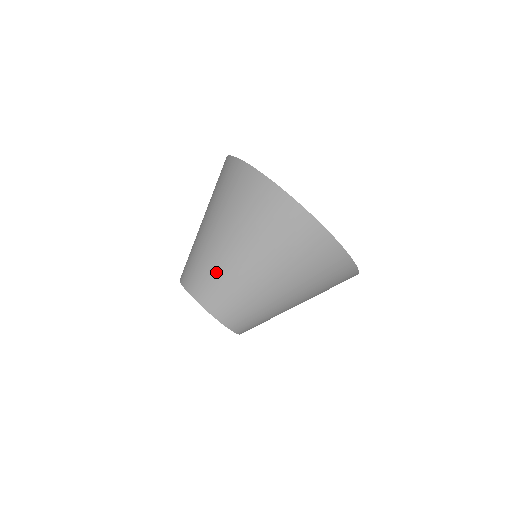
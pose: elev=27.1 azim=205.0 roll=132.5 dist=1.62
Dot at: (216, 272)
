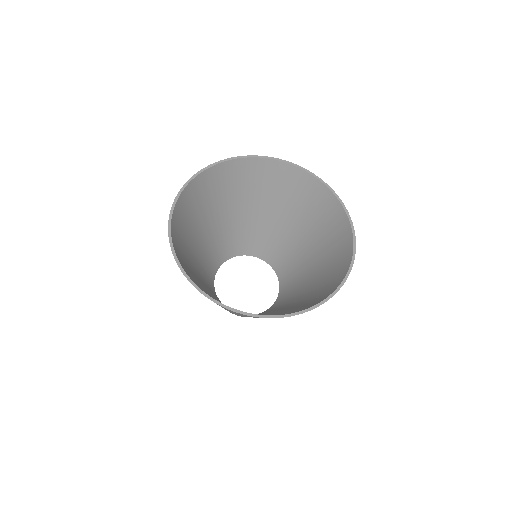
Dot at: occluded
